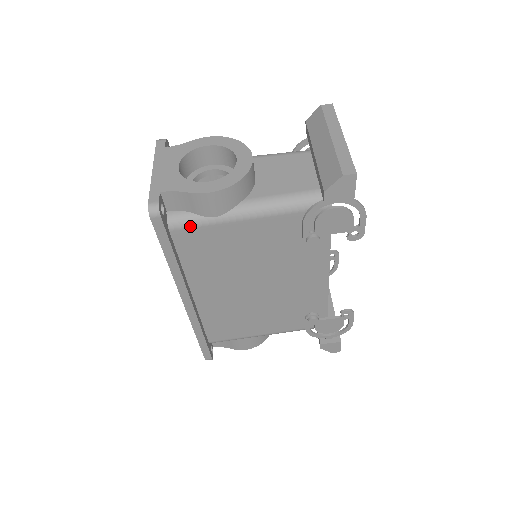
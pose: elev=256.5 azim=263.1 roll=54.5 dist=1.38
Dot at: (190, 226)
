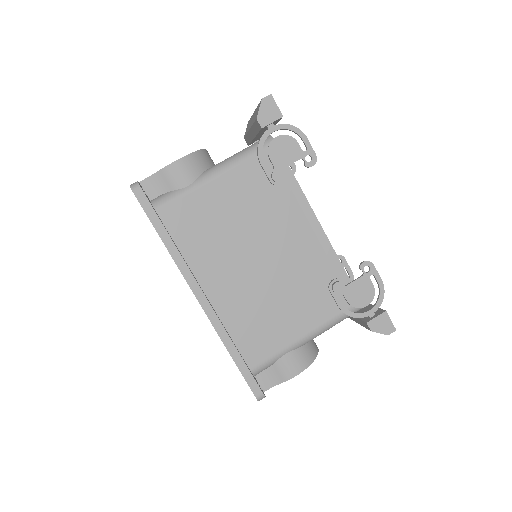
Dot at: (171, 201)
